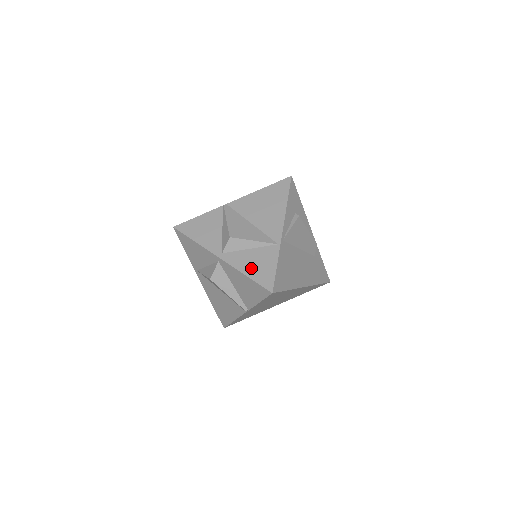
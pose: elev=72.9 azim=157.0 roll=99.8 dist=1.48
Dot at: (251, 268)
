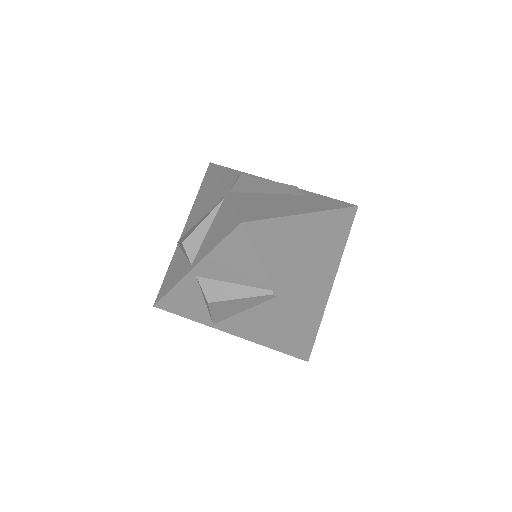
Dot at: (215, 238)
